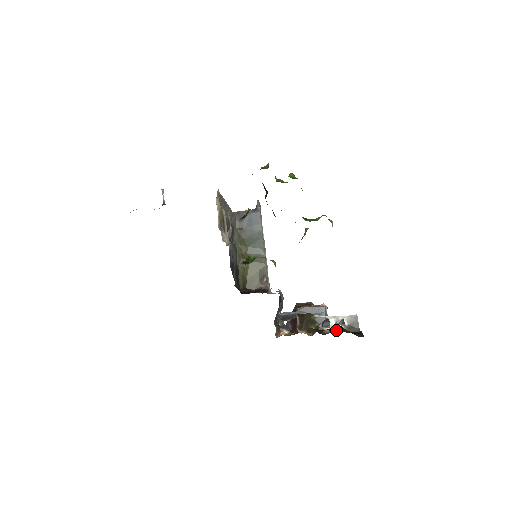
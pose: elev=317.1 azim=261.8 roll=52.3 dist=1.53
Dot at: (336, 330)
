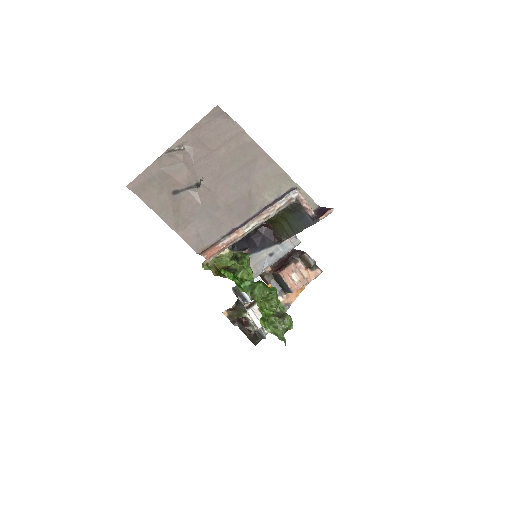
Dot at: (244, 331)
